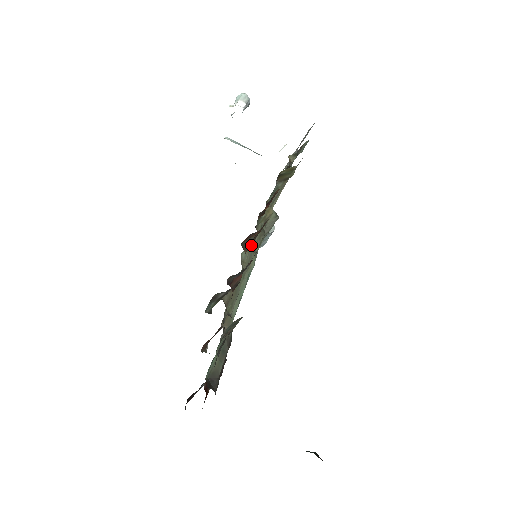
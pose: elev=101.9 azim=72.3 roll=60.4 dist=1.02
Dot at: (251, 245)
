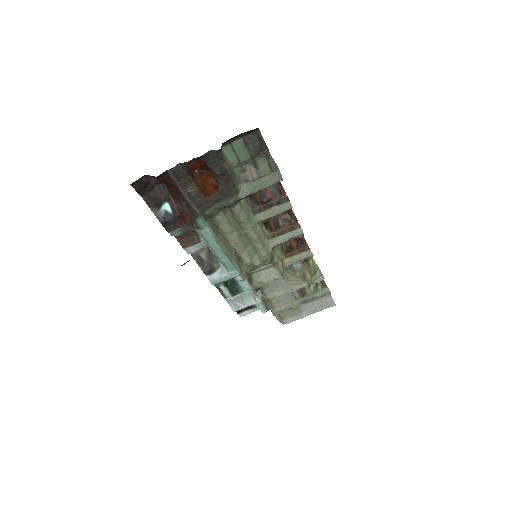
Dot at: (275, 227)
